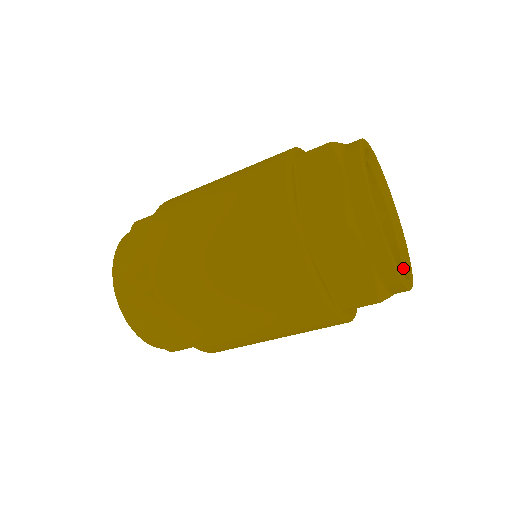
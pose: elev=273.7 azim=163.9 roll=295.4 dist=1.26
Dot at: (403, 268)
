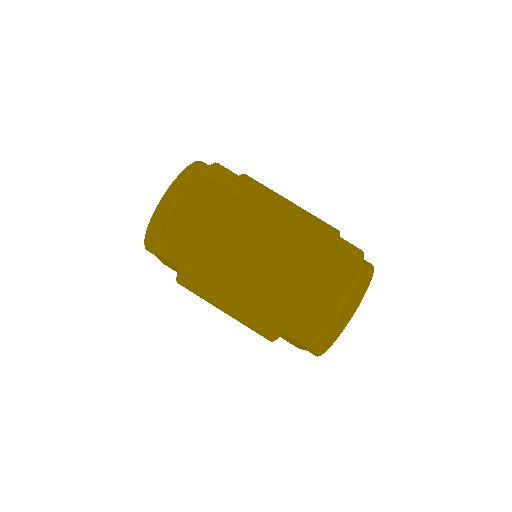
Dot at: occluded
